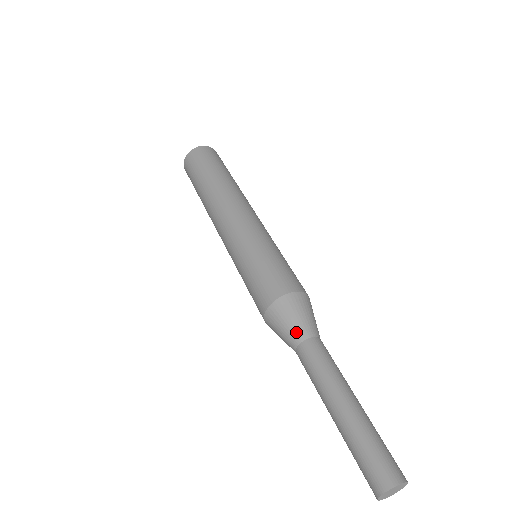
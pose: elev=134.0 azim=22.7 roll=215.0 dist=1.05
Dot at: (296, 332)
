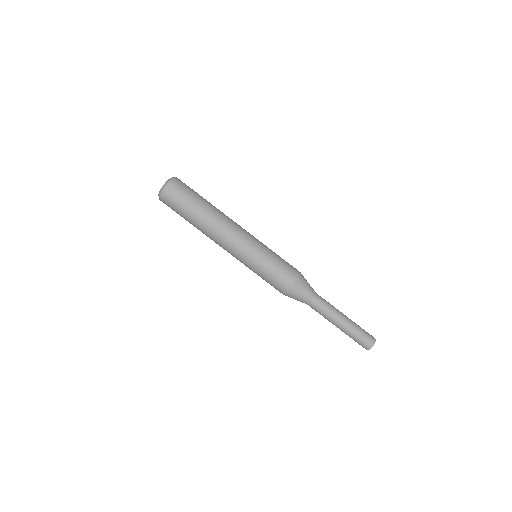
Dot at: (310, 294)
